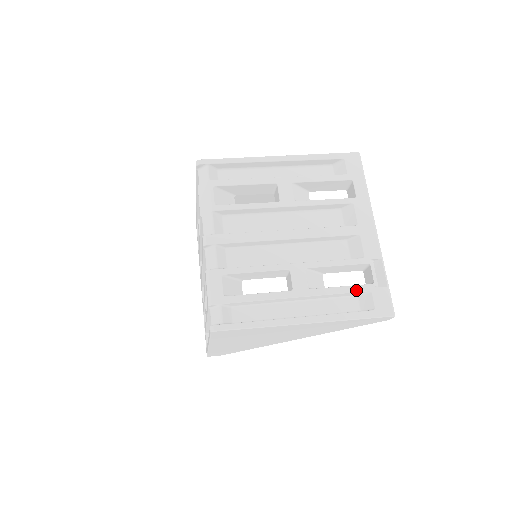
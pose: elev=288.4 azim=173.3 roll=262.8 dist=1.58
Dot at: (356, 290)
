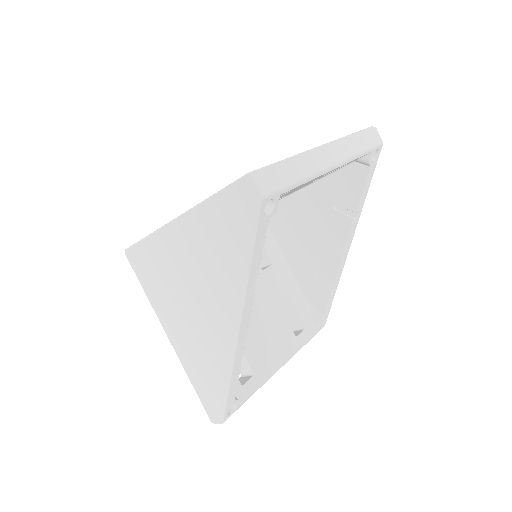
Dot at: occluded
